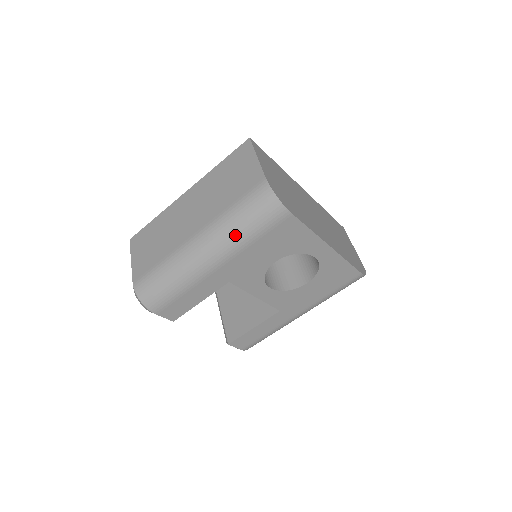
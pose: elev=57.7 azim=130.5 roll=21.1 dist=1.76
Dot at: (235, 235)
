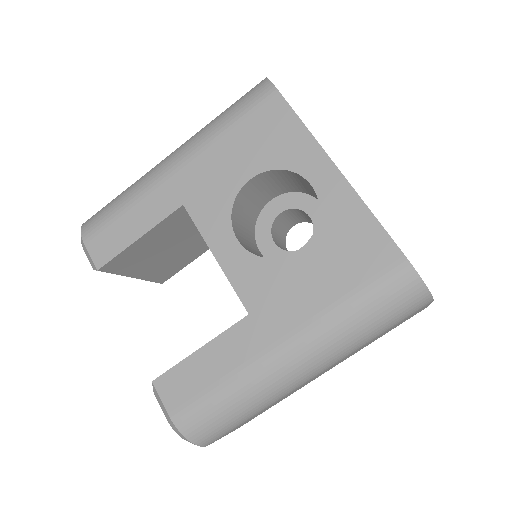
Dot at: (209, 126)
